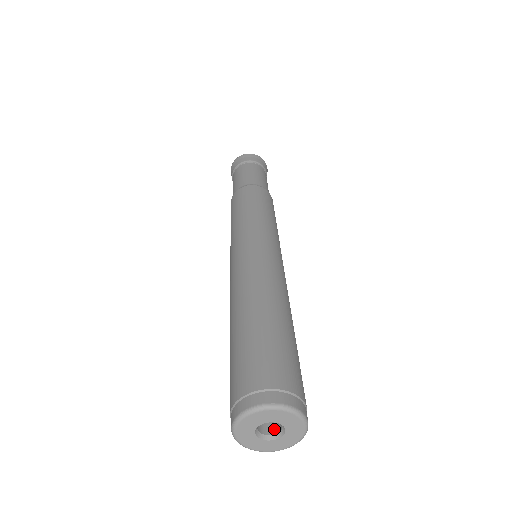
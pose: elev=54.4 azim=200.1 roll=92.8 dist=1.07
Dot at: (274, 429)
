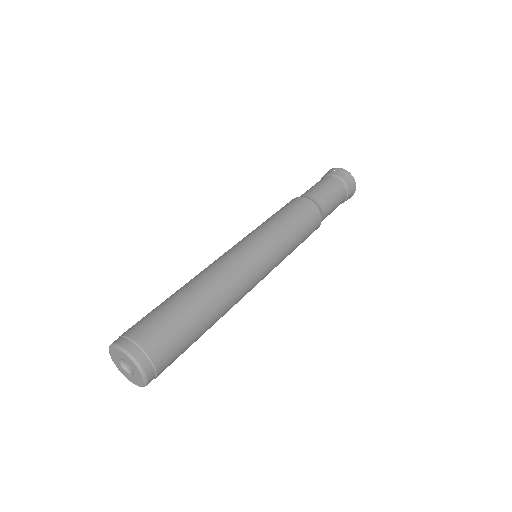
Dot at: occluded
